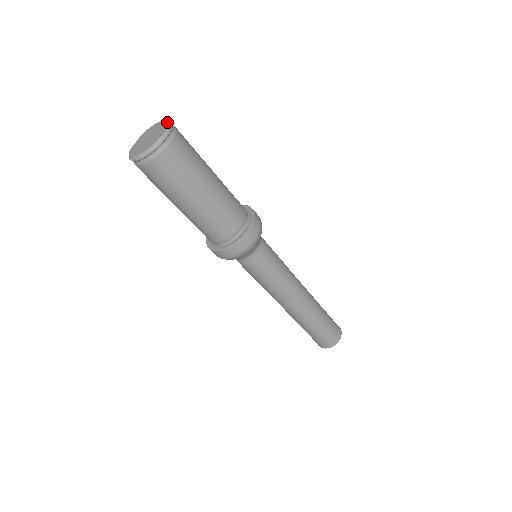
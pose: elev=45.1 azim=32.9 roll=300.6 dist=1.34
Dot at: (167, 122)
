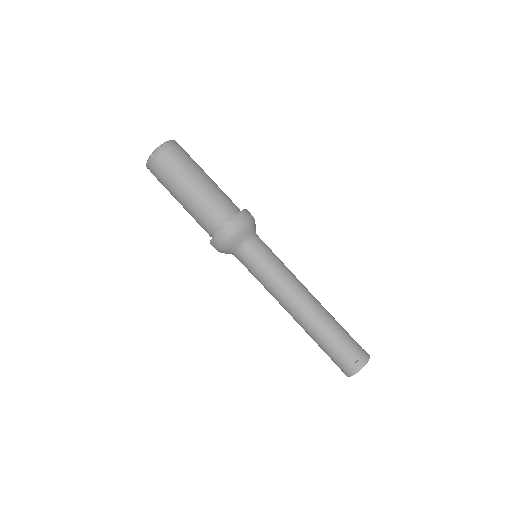
Dot at: occluded
